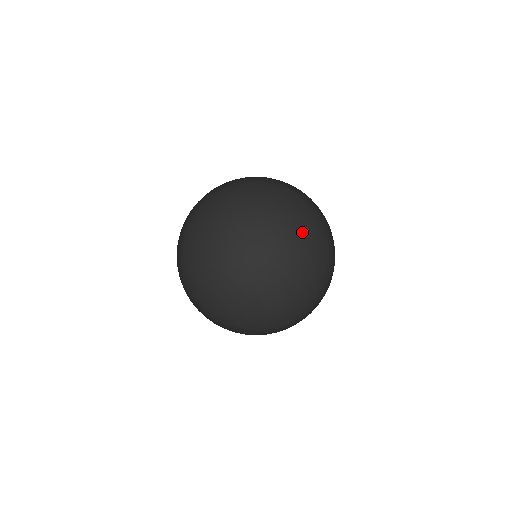
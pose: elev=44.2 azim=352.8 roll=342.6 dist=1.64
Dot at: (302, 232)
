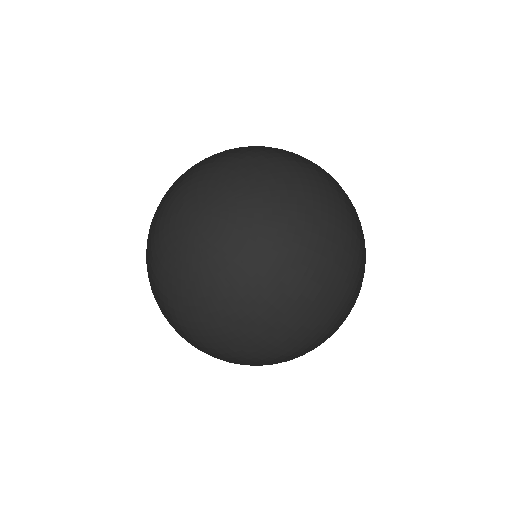
Dot at: (272, 264)
